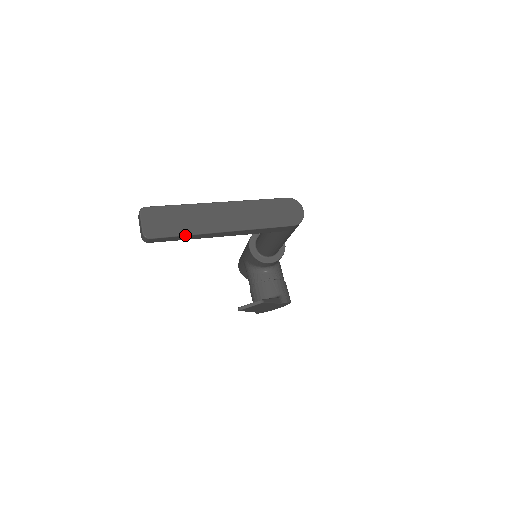
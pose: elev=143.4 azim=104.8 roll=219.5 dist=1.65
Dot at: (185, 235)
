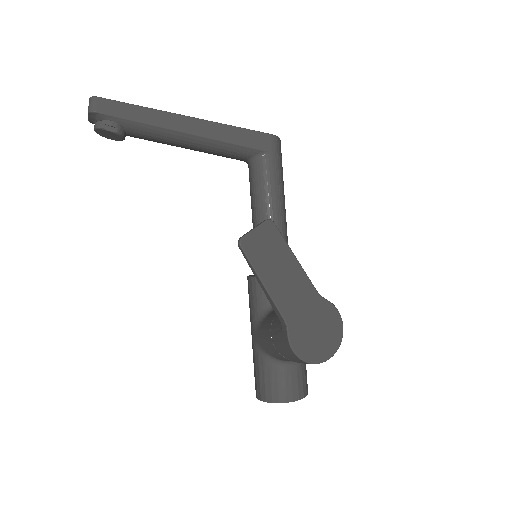
Dot at: (140, 106)
